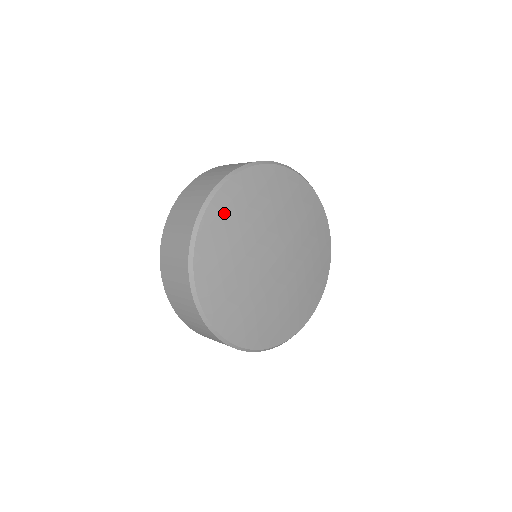
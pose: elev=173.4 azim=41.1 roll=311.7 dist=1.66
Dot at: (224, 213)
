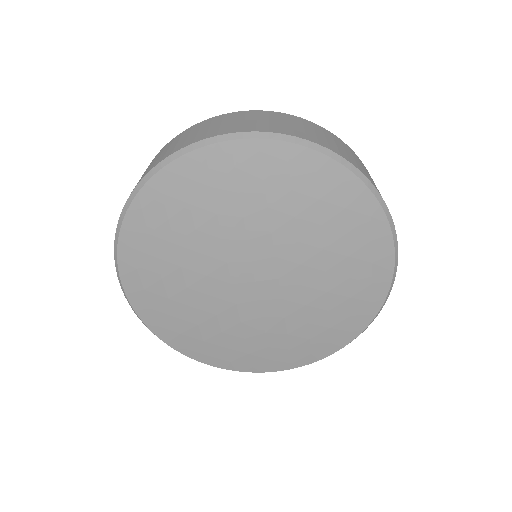
Dot at: (154, 306)
